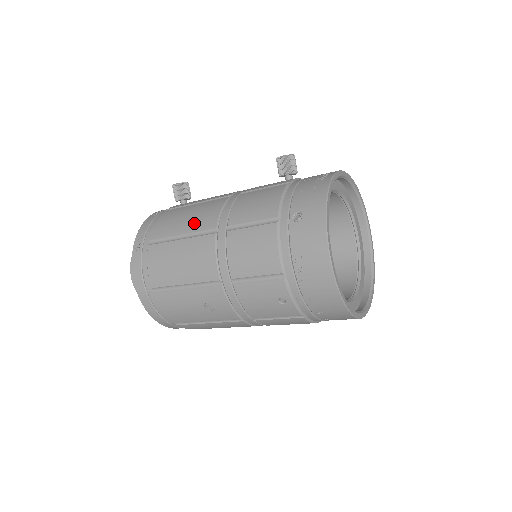
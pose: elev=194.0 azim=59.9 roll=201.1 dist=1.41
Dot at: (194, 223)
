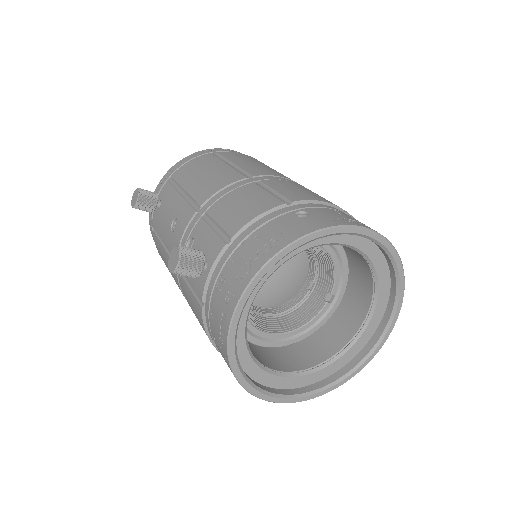
Dot at: occluded
